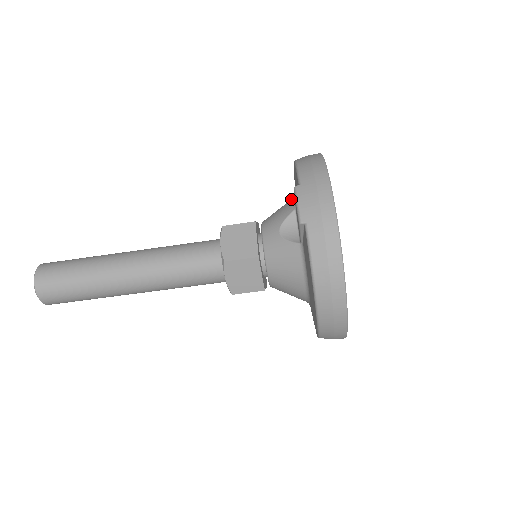
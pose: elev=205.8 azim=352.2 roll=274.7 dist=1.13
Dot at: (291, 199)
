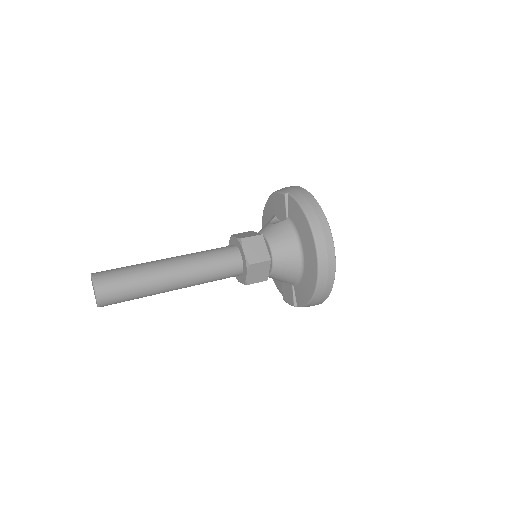
Dot at: occluded
